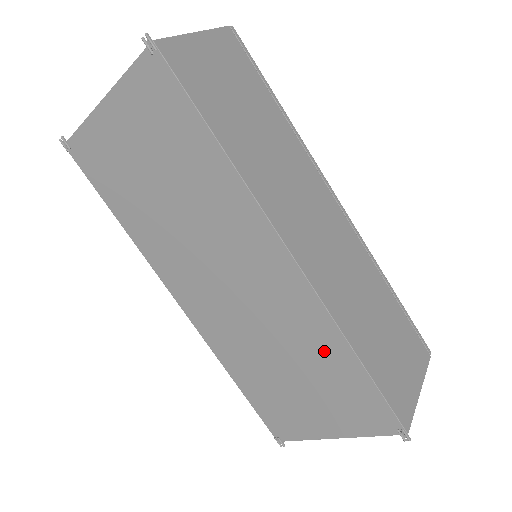
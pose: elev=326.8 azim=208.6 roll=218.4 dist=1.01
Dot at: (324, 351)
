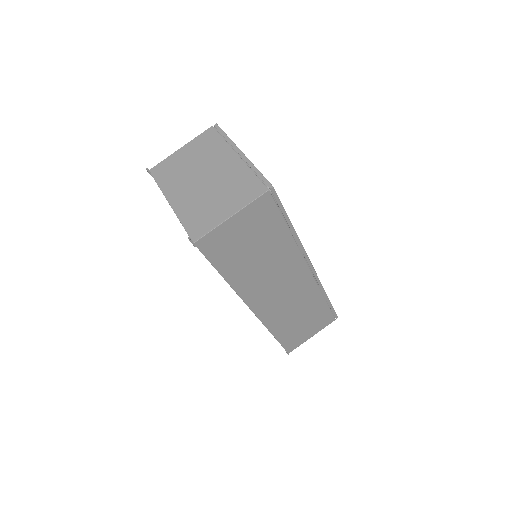
Dot at: occluded
